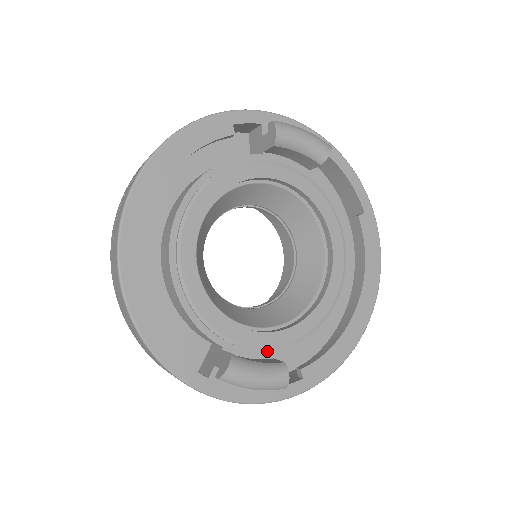
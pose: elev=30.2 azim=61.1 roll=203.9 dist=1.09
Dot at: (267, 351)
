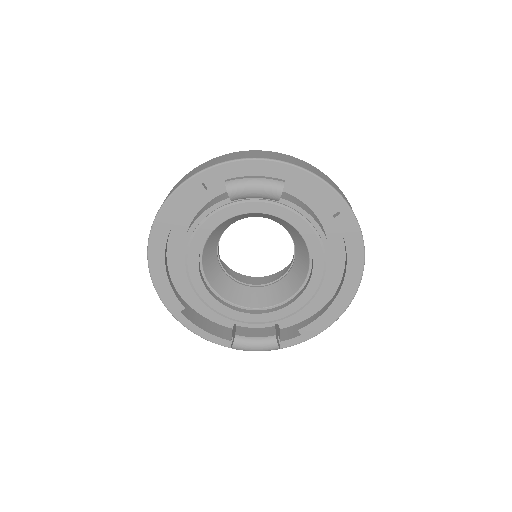
Dot at: (269, 322)
